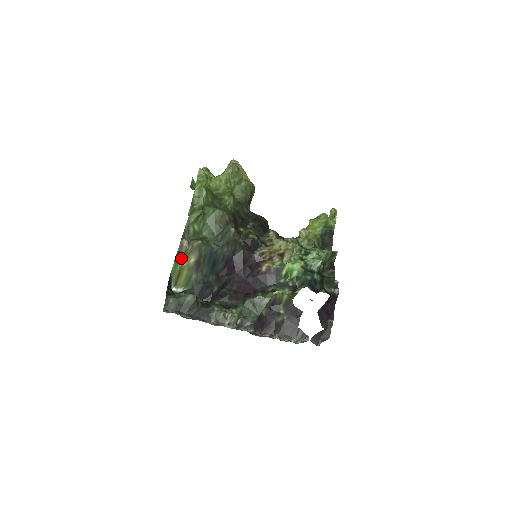
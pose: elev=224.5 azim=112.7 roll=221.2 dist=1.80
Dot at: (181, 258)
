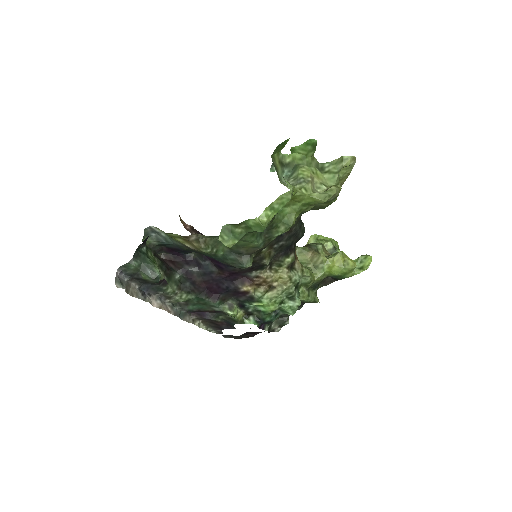
Dot at: (179, 235)
